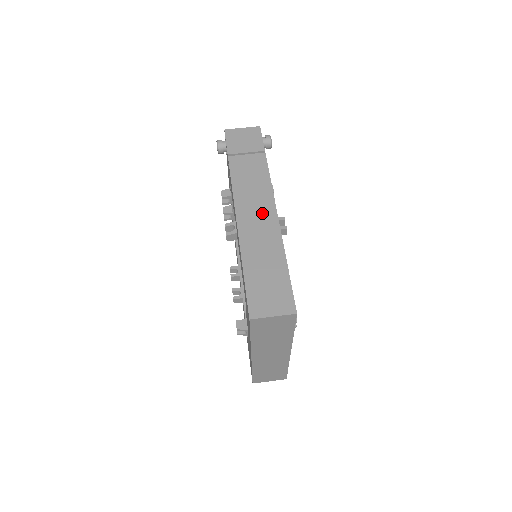
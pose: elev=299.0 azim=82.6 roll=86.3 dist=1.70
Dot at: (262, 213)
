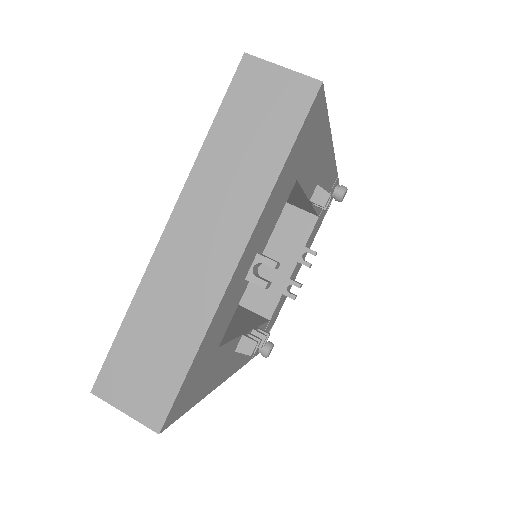
Dot at: occluded
